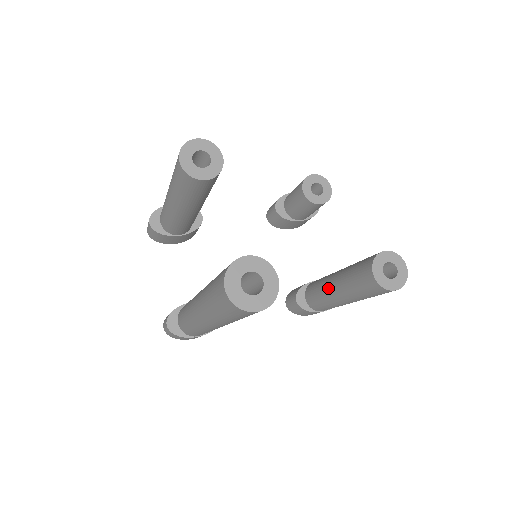
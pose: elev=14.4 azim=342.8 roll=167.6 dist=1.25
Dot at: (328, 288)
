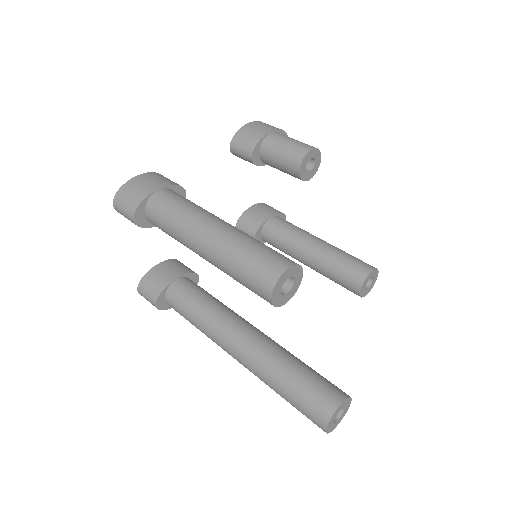
Dot at: (299, 256)
